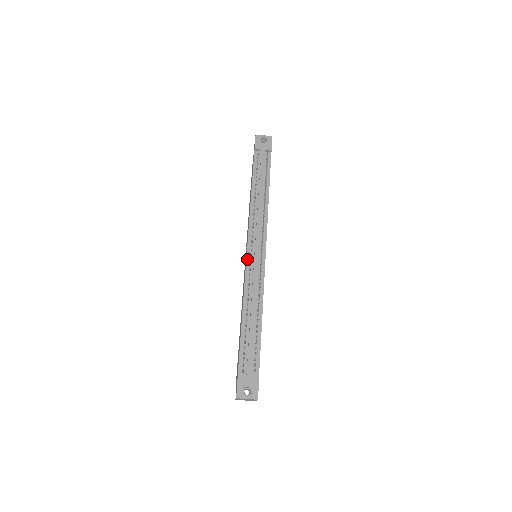
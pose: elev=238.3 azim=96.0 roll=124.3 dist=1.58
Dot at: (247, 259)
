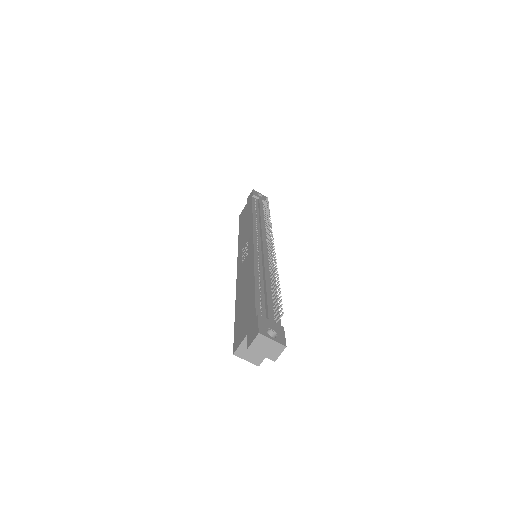
Dot at: (254, 244)
